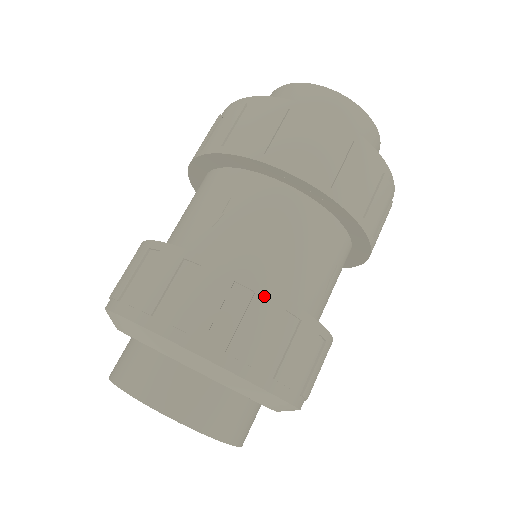
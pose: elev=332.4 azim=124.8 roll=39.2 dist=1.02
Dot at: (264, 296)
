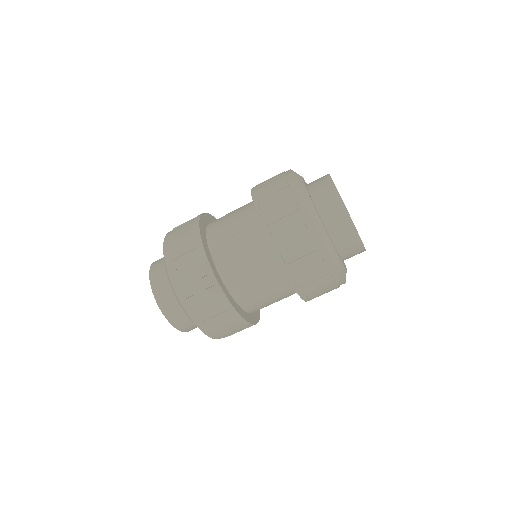
Dot at: (217, 289)
